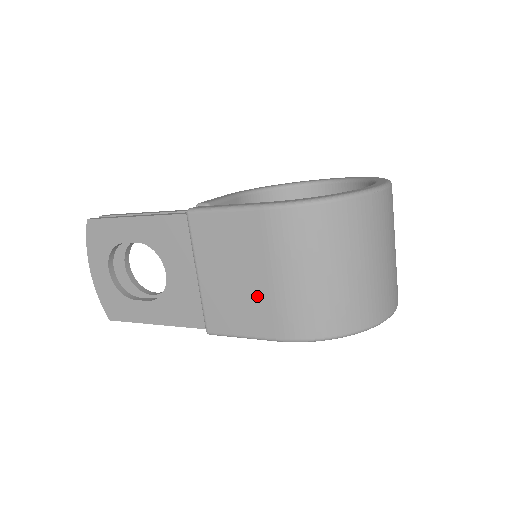
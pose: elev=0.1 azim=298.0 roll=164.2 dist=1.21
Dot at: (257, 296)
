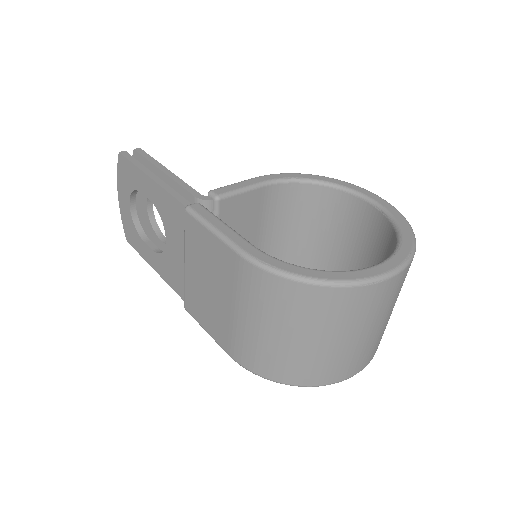
Dot at: (221, 314)
